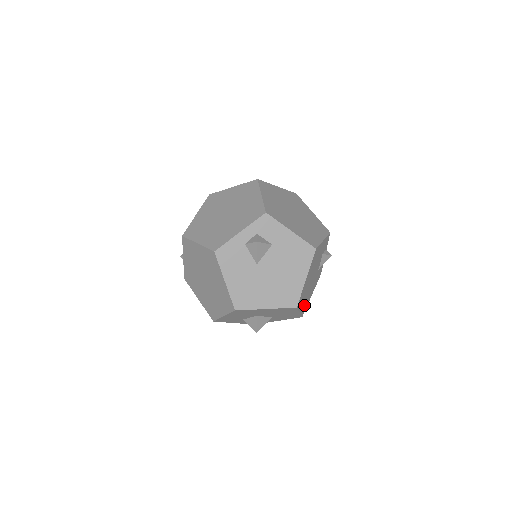
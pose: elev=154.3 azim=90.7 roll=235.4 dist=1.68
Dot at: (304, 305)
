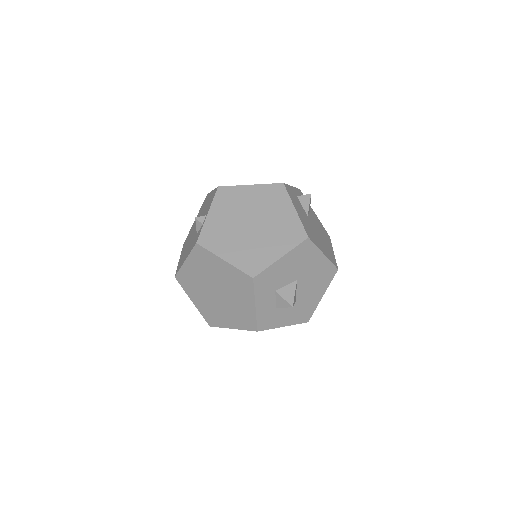
Dot at: occluded
